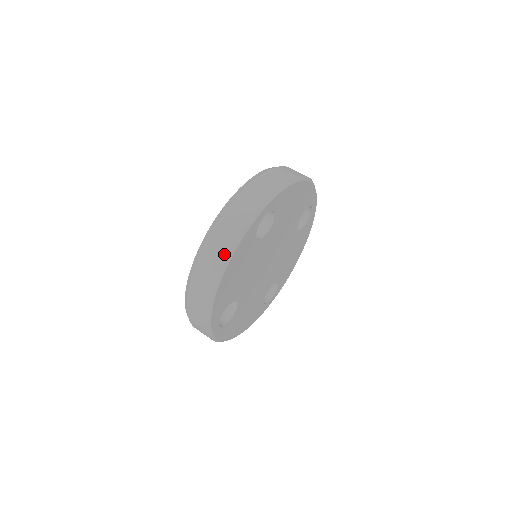
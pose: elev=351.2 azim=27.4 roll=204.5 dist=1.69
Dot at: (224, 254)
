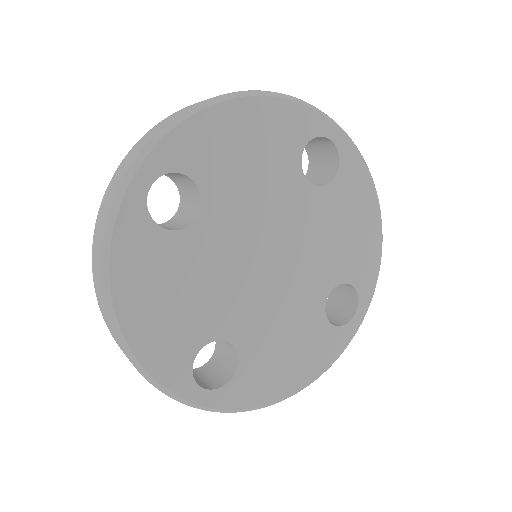
Dot at: (100, 276)
